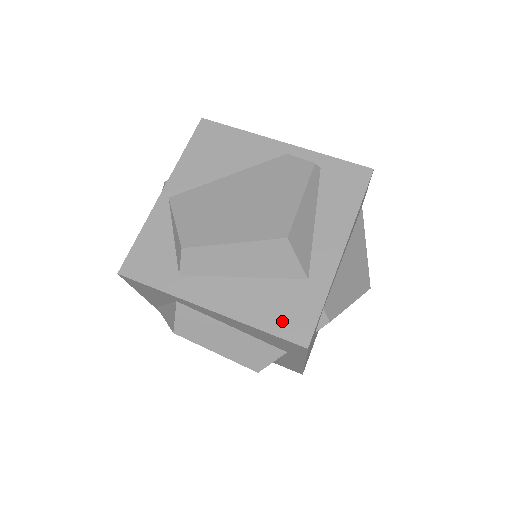
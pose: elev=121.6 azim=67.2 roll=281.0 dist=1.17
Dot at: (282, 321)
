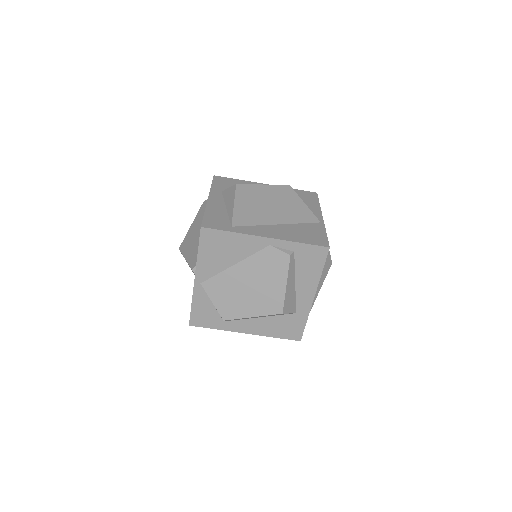
Dot at: (285, 333)
